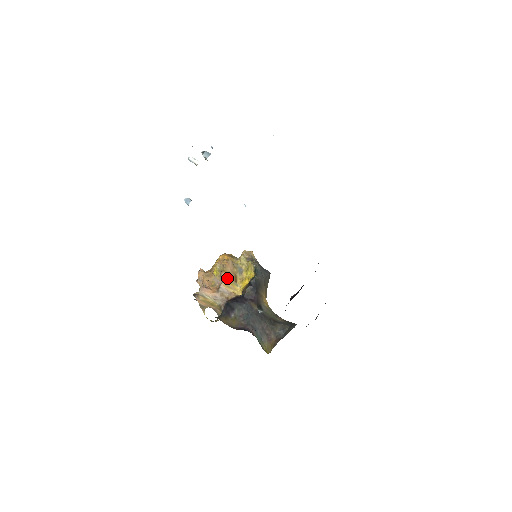
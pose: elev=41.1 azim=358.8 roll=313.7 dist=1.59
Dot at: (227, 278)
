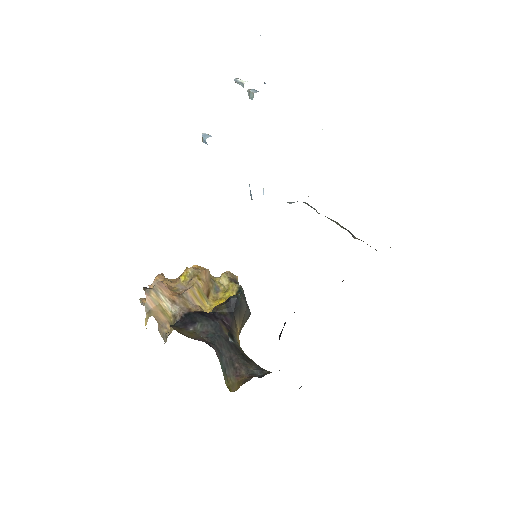
Dot at: (198, 286)
